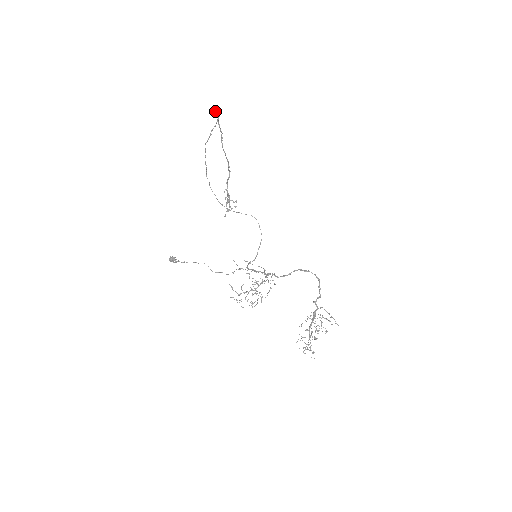
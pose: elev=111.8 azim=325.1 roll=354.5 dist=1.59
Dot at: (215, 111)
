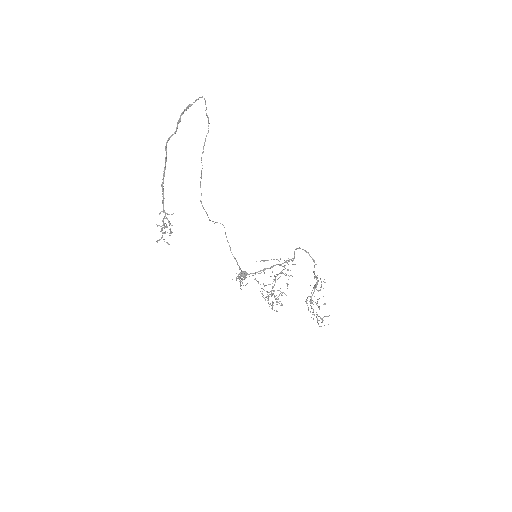
Dot at: occluded
